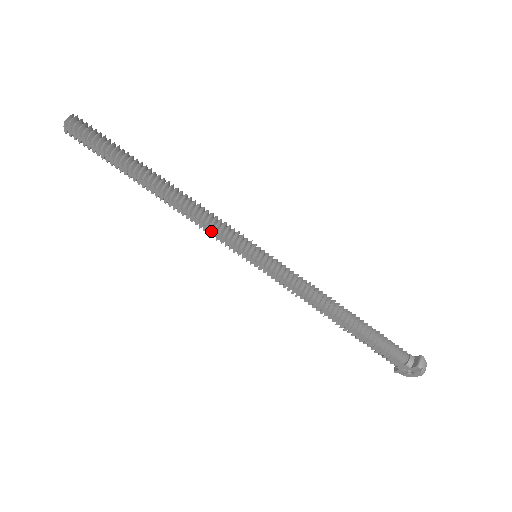
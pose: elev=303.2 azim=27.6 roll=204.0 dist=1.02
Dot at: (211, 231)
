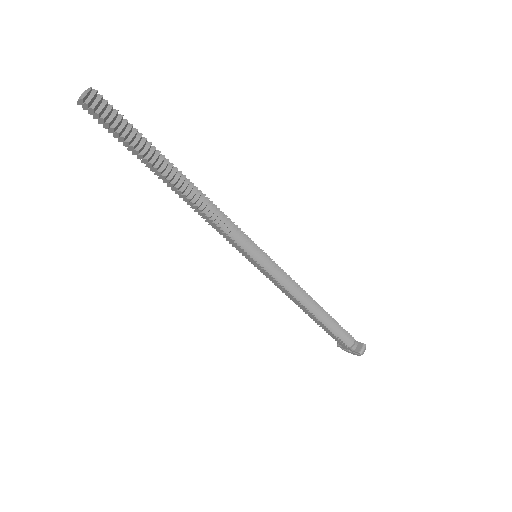
Dot at: (221, 232)
